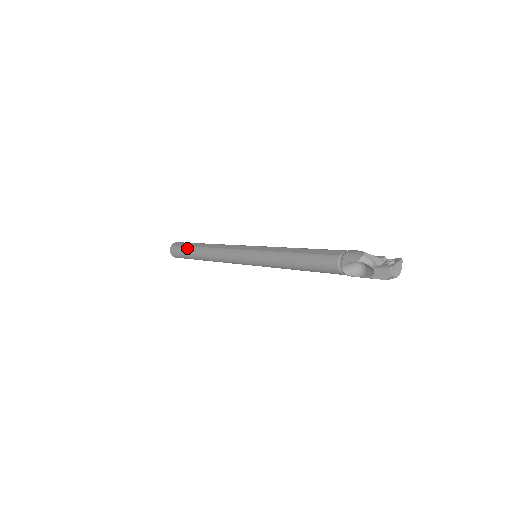
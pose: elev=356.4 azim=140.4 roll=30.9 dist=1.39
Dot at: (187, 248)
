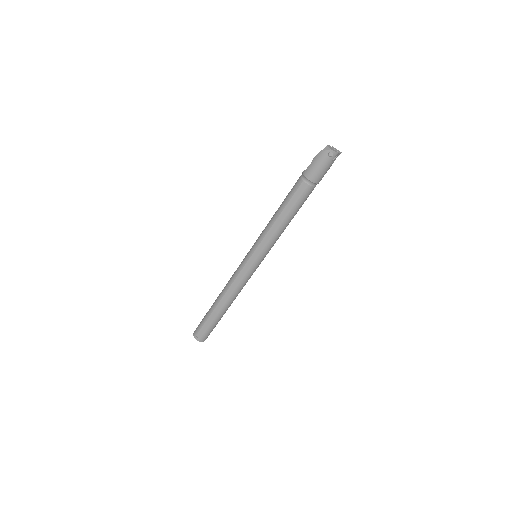
Dot at: occluded
